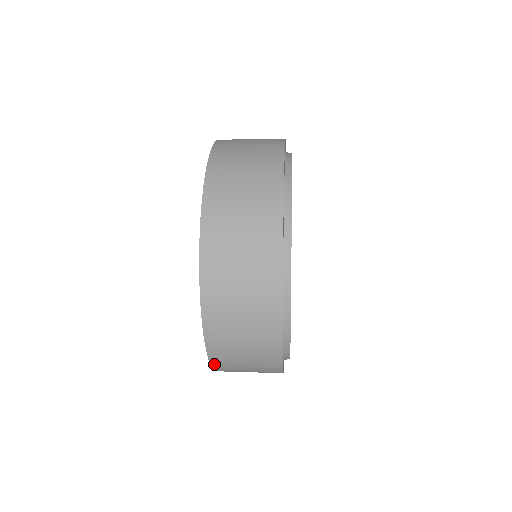
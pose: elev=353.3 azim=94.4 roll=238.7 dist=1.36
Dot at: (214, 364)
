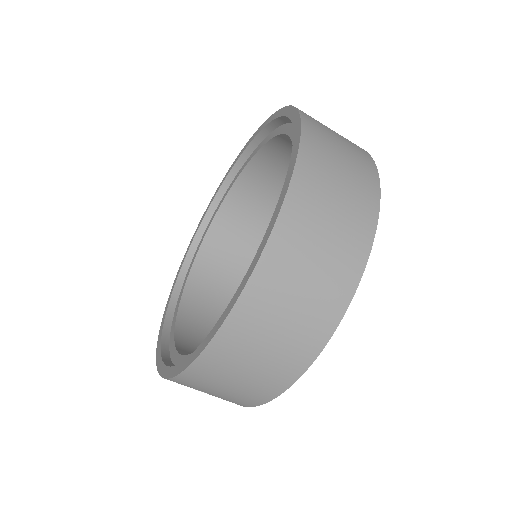
Dot at: (276, 235)
